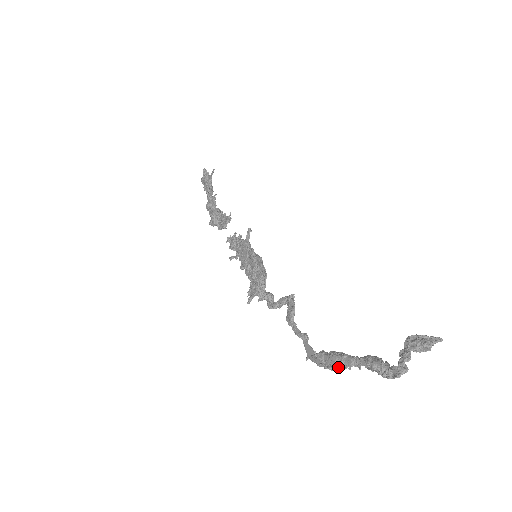
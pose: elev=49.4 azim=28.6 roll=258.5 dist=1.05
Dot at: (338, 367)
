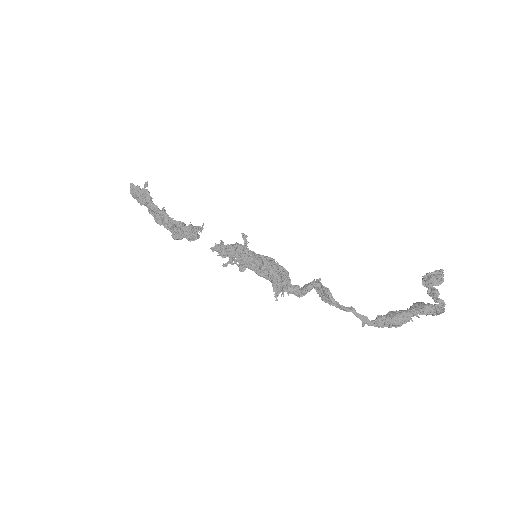
Dot at: (403, 323)
